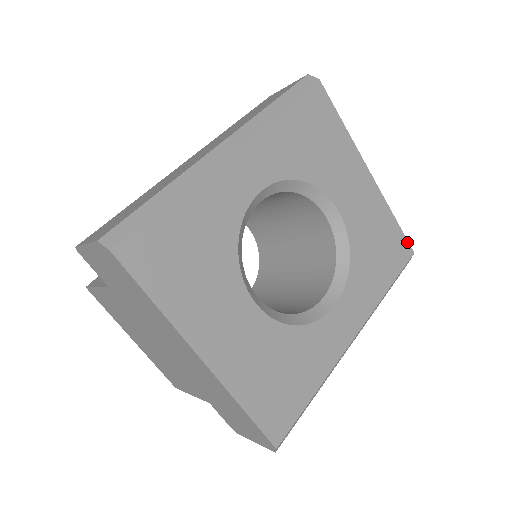
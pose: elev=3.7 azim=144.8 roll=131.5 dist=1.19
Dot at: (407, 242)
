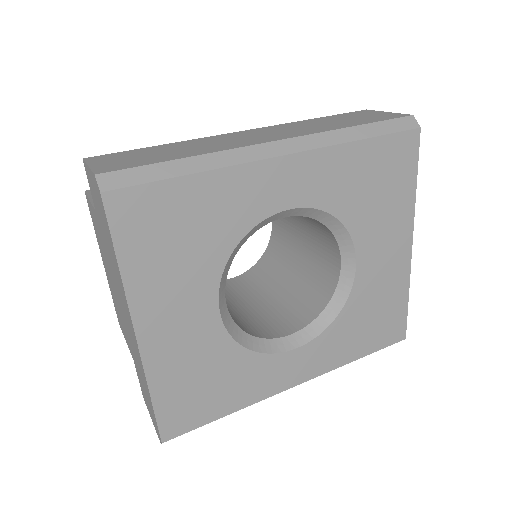
Dot at: (405, 326)
